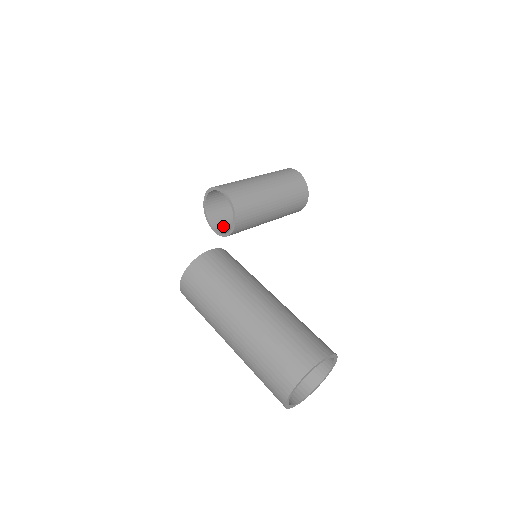
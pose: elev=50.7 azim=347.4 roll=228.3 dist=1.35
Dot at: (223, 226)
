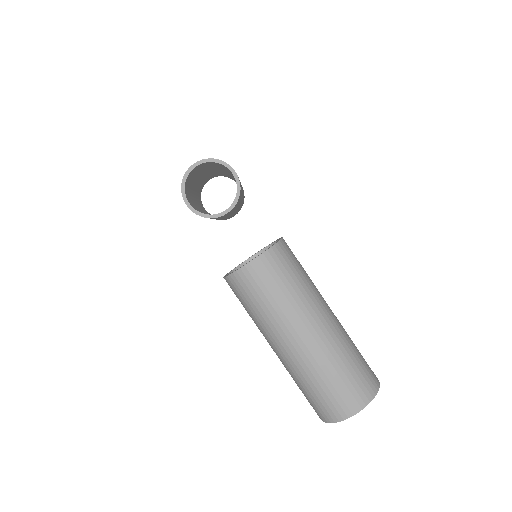
Dot at: occluded
